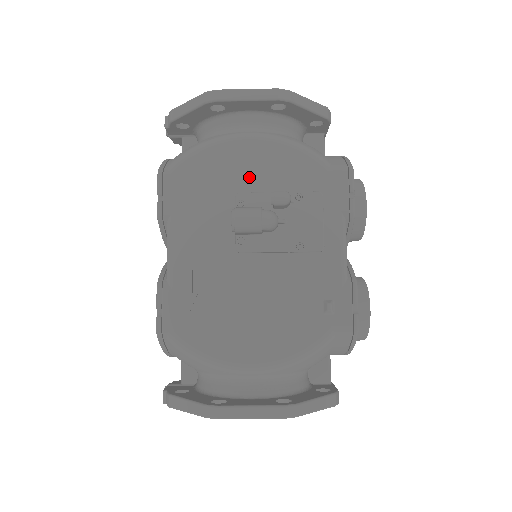
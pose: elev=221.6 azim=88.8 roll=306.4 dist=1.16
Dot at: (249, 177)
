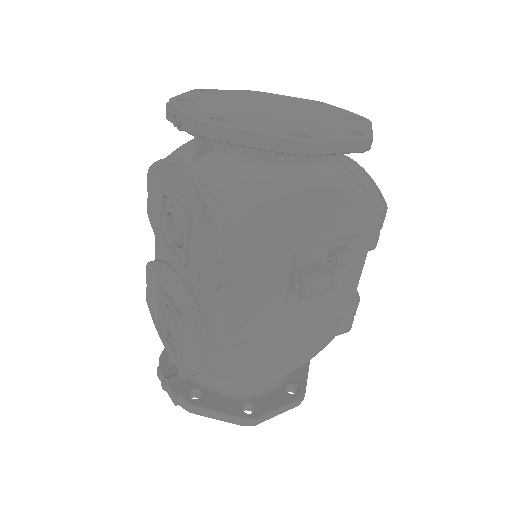
Dot at: (310, 229)
